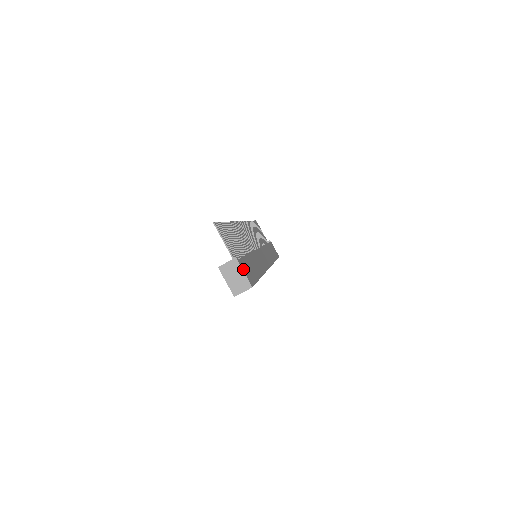
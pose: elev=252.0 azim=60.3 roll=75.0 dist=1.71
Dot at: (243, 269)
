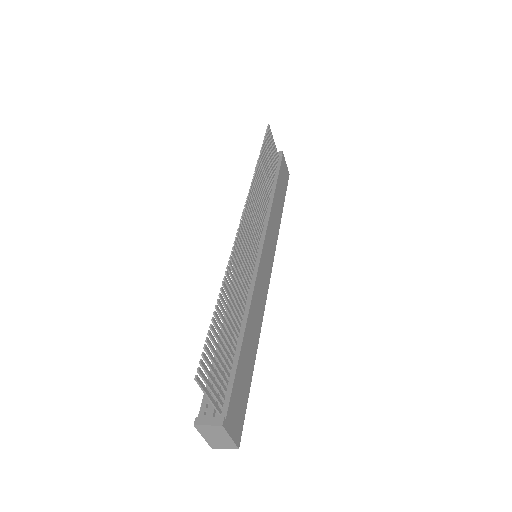
Dot at: (230, 430)
